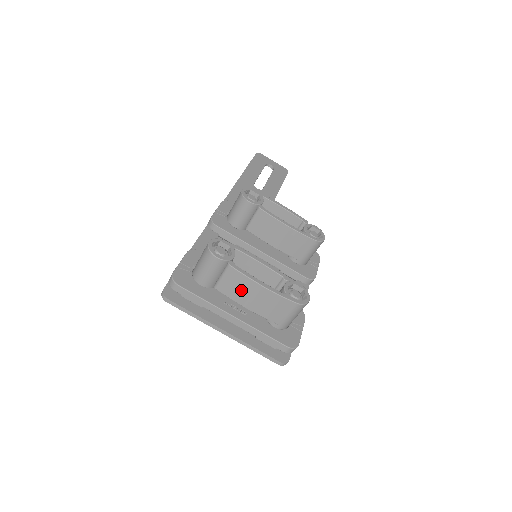
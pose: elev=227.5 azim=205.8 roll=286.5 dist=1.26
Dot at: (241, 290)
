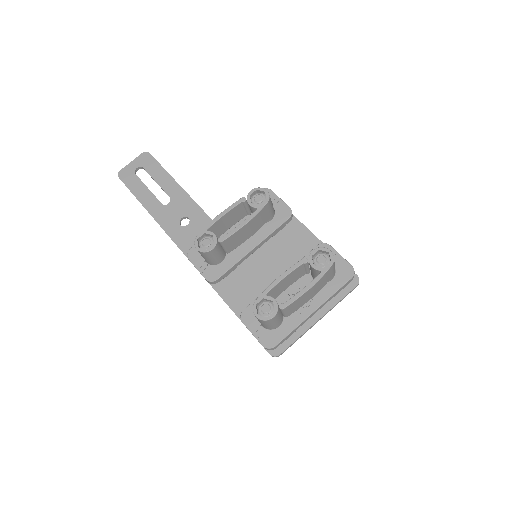
Dot at: (301, 302)
